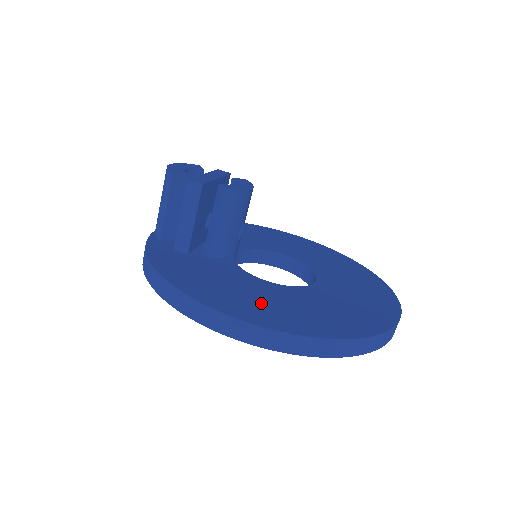
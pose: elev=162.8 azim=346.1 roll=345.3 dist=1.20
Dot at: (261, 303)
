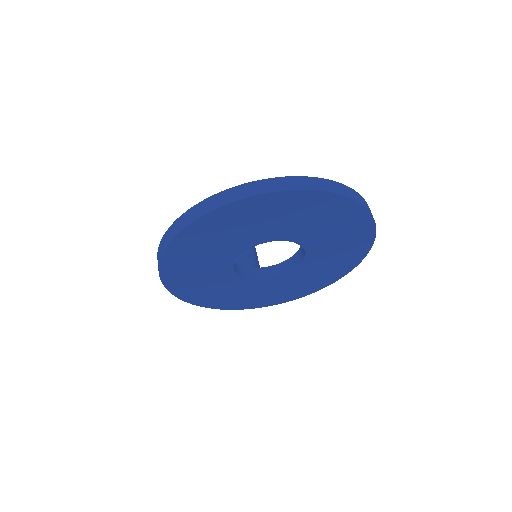
Dot at: occluded
